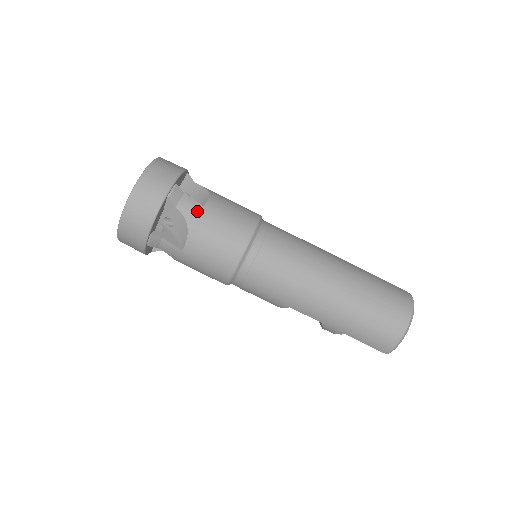
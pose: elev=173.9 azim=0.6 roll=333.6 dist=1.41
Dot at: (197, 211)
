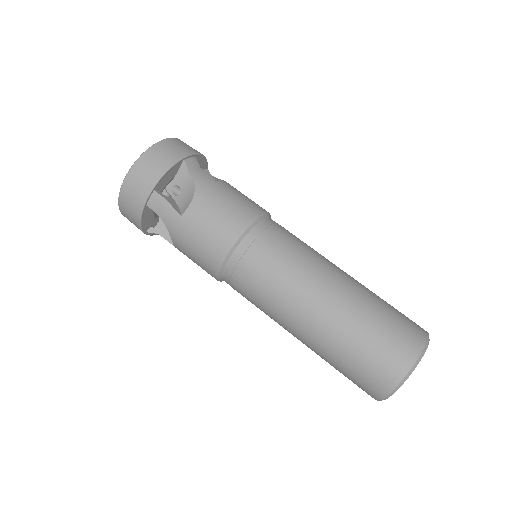
Dot at: (175, 221)
